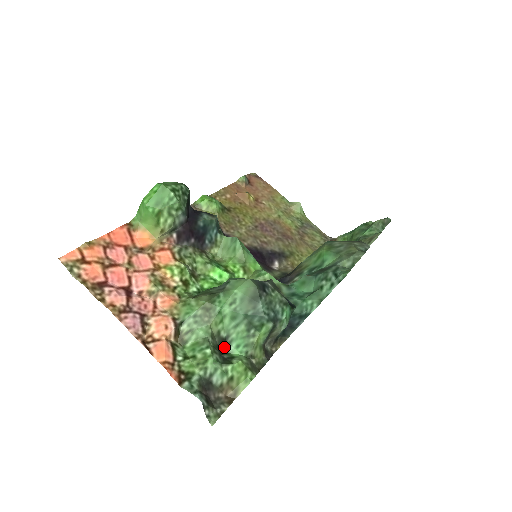
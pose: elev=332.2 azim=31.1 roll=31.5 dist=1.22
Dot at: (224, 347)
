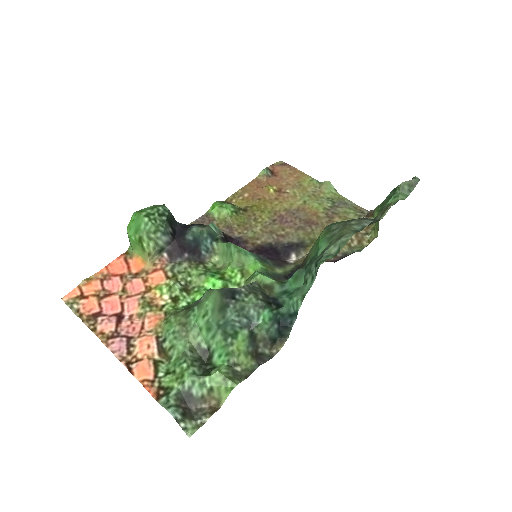
Dot at: (208, 358)
